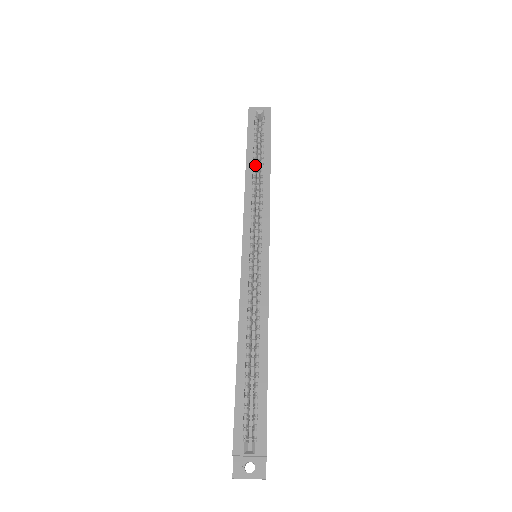
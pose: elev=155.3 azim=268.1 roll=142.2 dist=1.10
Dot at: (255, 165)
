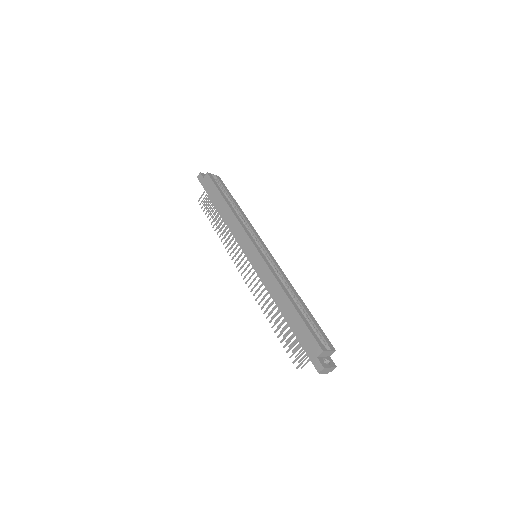
Dot at: occluded
